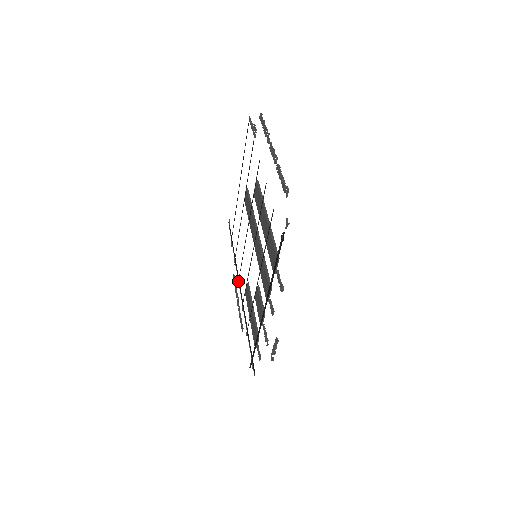
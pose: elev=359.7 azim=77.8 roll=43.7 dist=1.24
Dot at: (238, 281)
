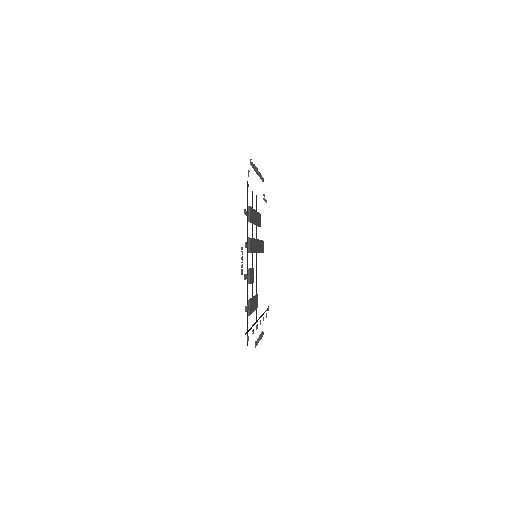
Dot at: (259, 318)
